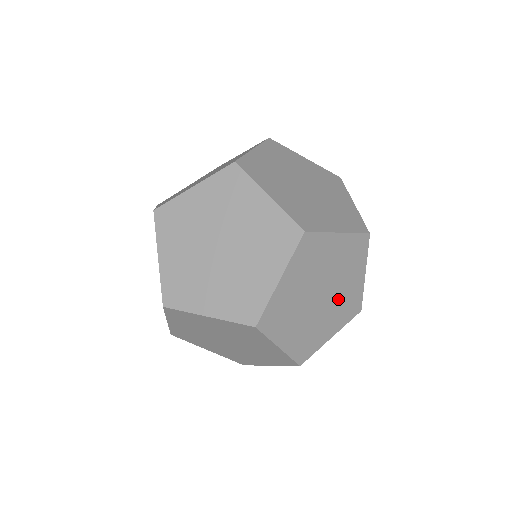
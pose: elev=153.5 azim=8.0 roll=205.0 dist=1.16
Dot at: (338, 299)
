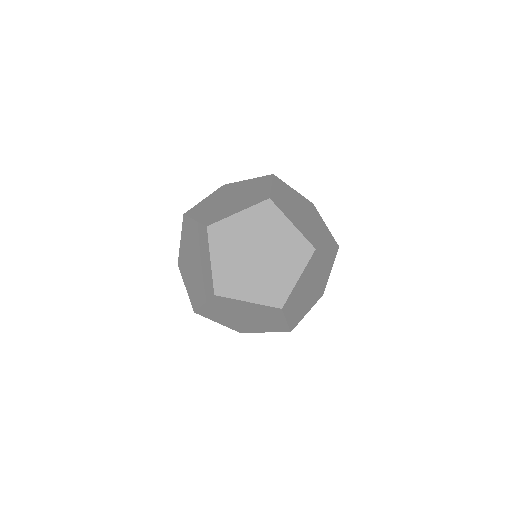
Dot at: (279, 251)
